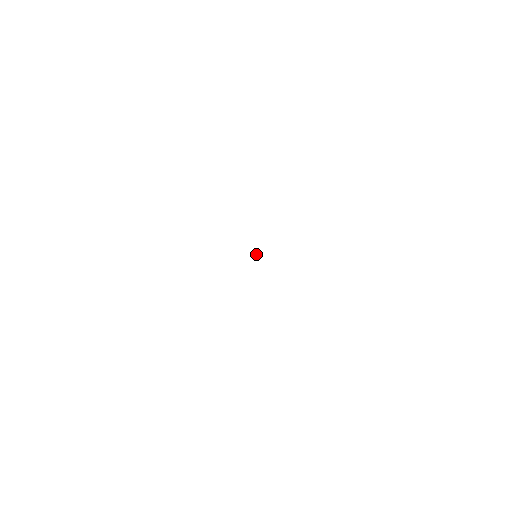
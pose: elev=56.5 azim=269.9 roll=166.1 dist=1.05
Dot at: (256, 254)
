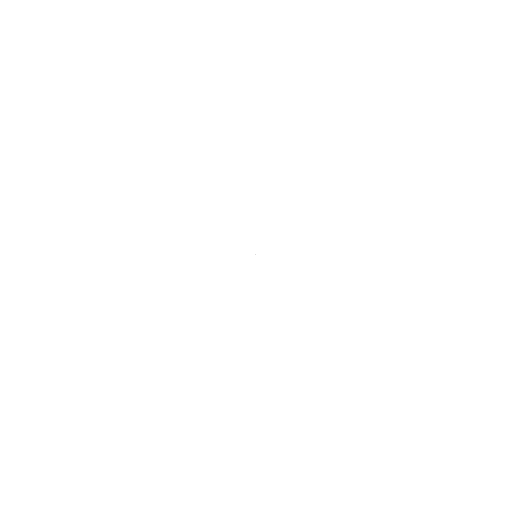
Dot at: occluded
